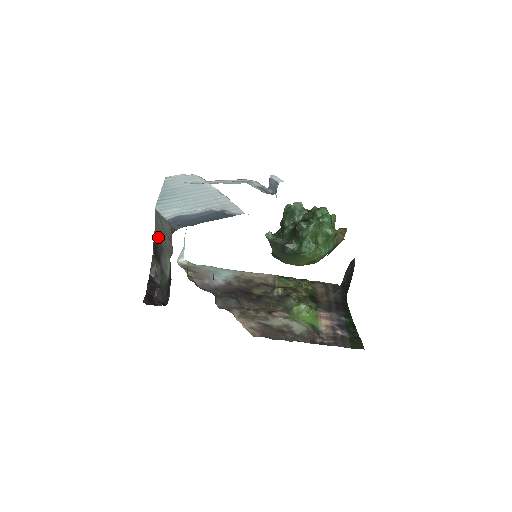
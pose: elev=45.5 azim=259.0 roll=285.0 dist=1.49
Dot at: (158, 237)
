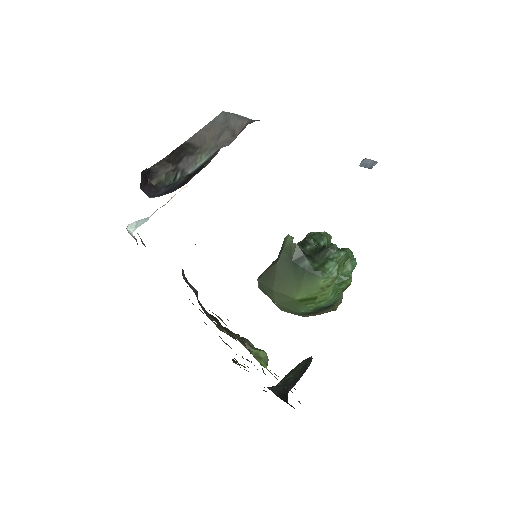
Dot at: (196, 141)
